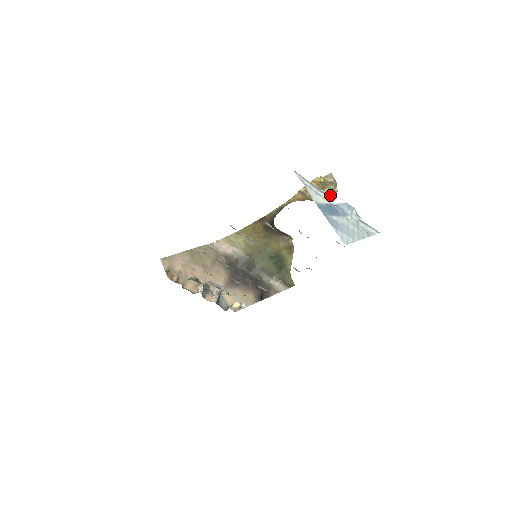
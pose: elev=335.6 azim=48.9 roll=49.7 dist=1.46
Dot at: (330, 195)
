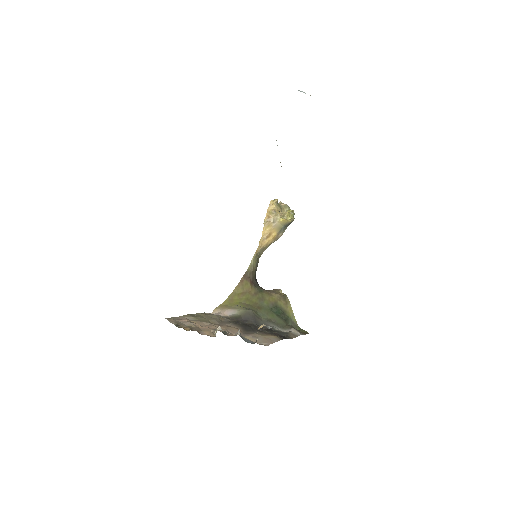
Dot at: occluded
